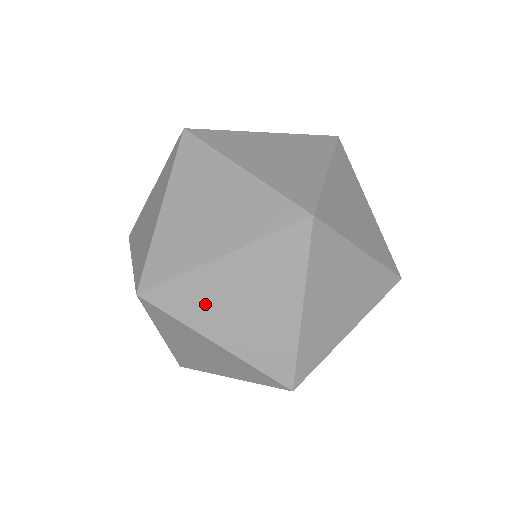
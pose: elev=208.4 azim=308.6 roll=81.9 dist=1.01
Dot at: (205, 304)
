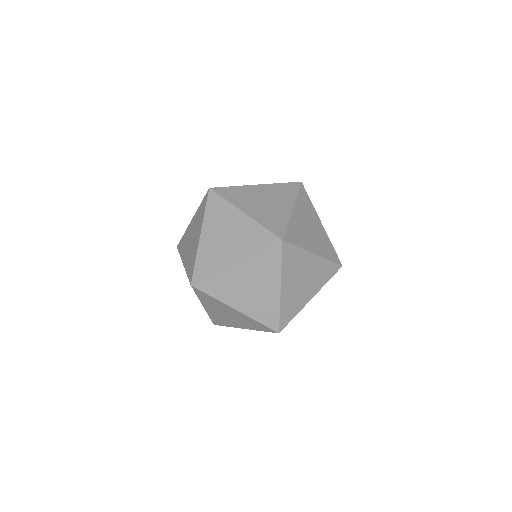
Dot at: (213, 305)
